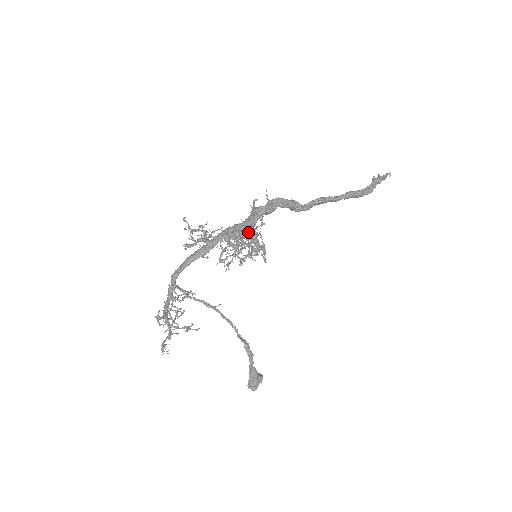
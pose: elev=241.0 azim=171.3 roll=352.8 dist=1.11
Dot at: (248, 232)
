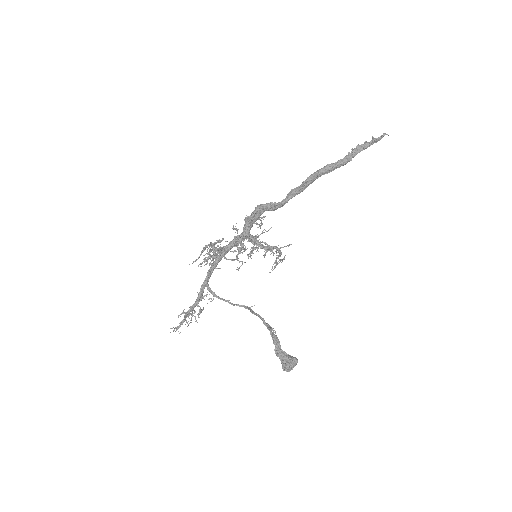
Dot at: (285, 246)
